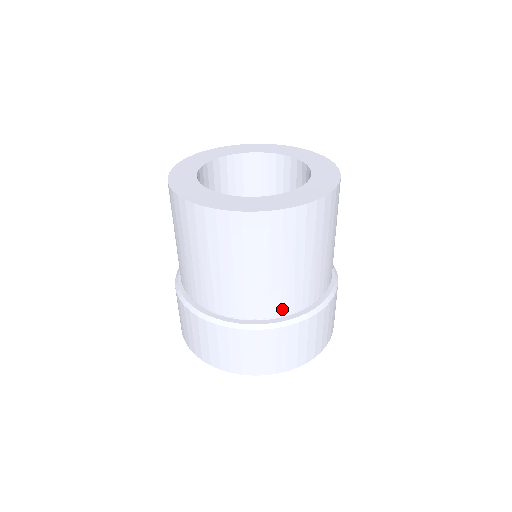
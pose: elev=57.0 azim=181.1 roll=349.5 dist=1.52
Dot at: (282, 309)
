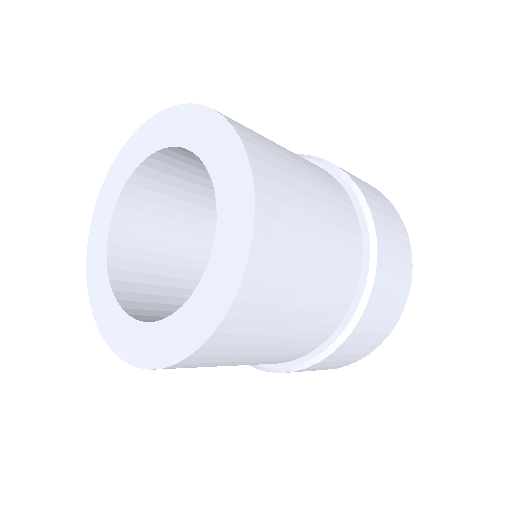
Dot at: occluded
